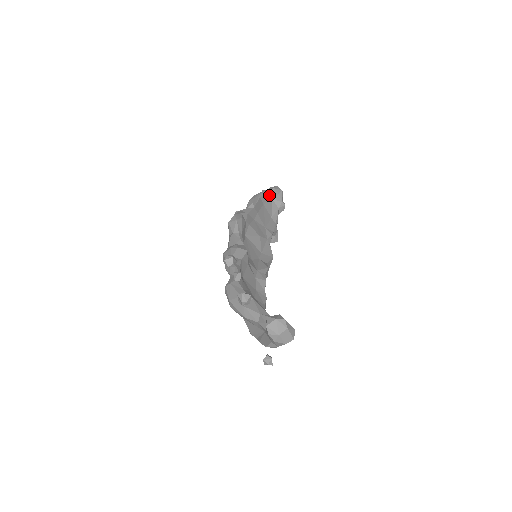
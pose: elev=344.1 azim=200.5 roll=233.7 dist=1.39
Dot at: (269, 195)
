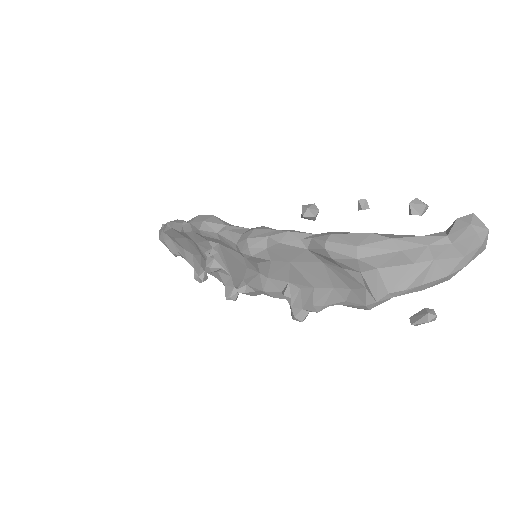
Dot at: occluded
